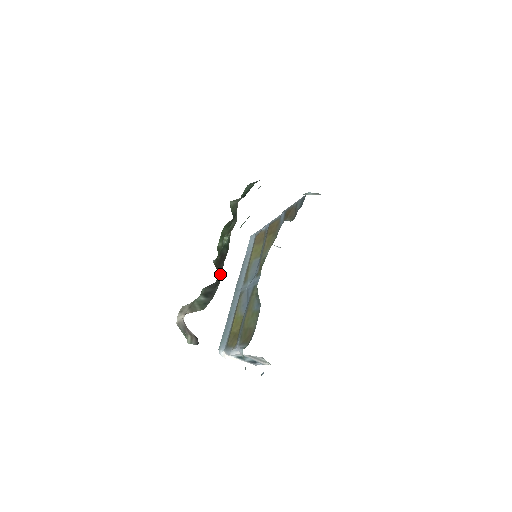
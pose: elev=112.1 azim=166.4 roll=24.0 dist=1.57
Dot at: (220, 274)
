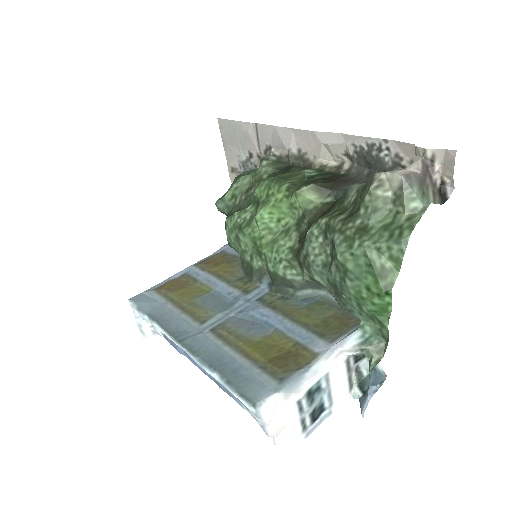
Dot at: (354, 181)
